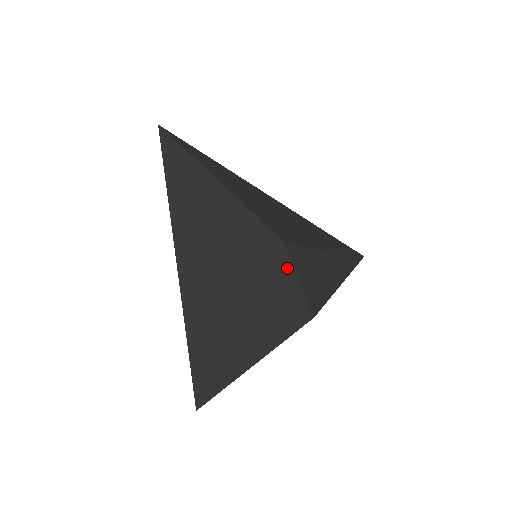
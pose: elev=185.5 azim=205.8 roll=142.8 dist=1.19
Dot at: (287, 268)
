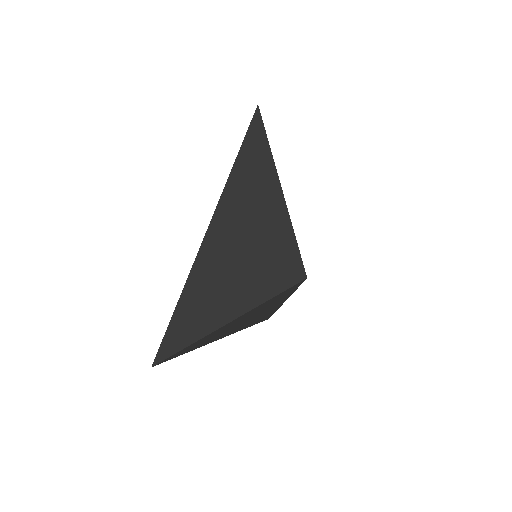
Dot at: (291, 291)
